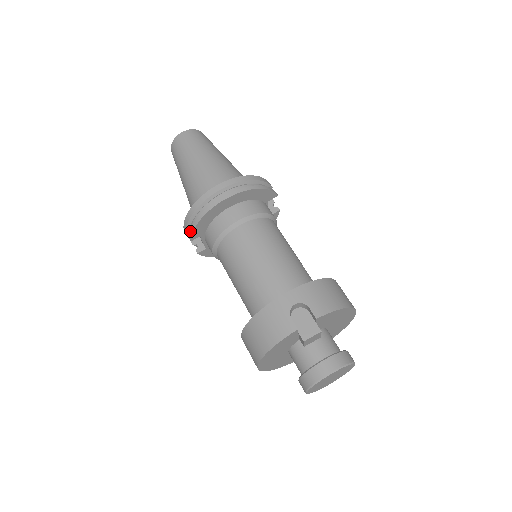
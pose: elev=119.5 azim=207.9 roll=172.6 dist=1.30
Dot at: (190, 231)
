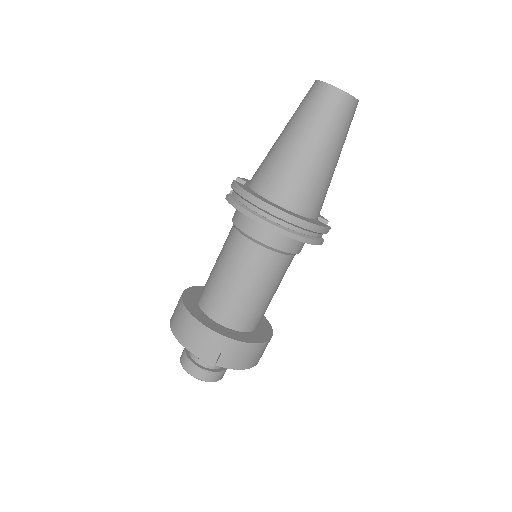
Dot at: (230, 197)
